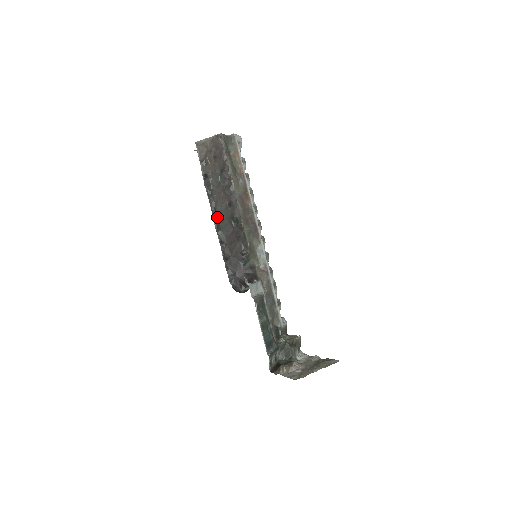
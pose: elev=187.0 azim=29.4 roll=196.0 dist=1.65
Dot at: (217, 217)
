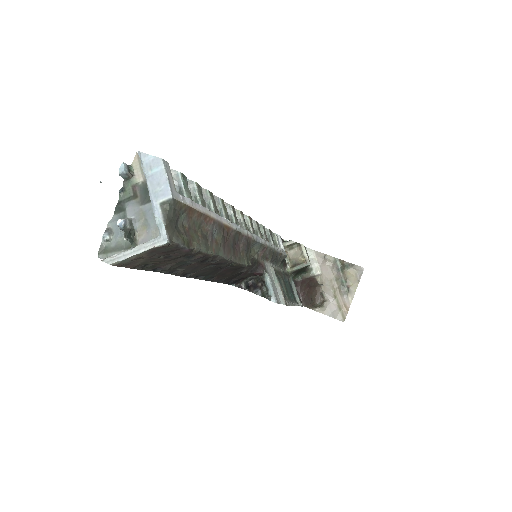
Dot at: (195, 275)
